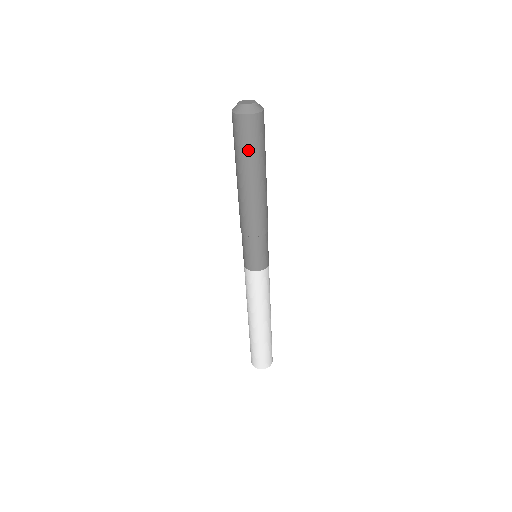
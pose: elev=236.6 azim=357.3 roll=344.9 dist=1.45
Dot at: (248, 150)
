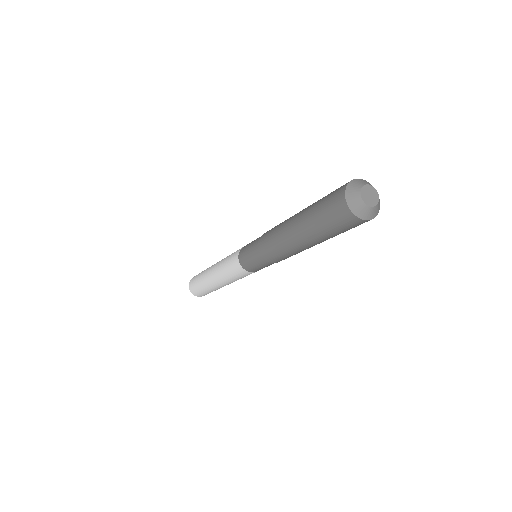
Dot at: (334, 234)
